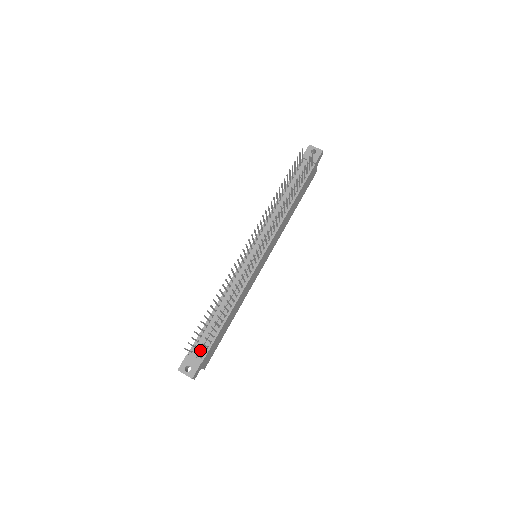
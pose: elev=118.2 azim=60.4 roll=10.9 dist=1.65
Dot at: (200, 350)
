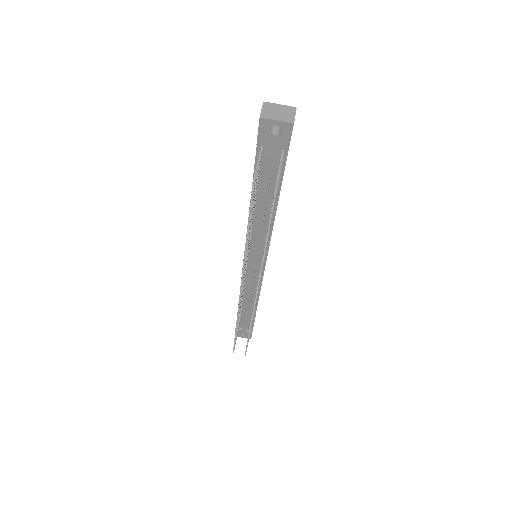
Dot at: occluded
